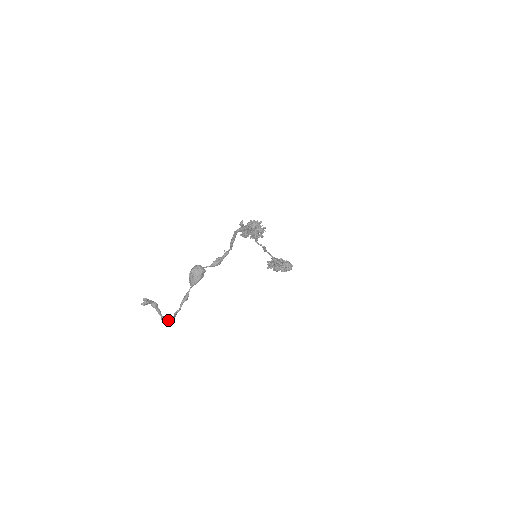
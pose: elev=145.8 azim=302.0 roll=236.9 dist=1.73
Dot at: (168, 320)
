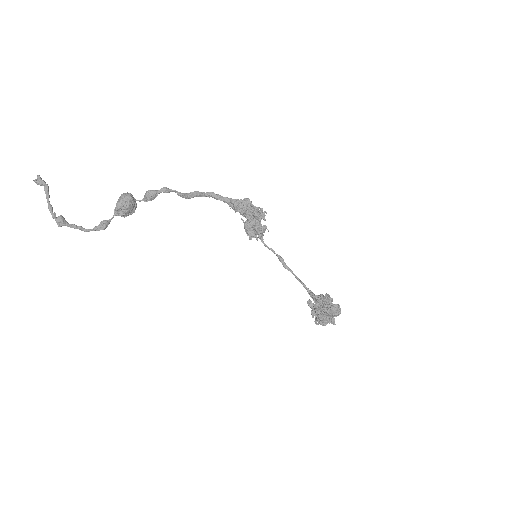
Dot at: (59, 217)
